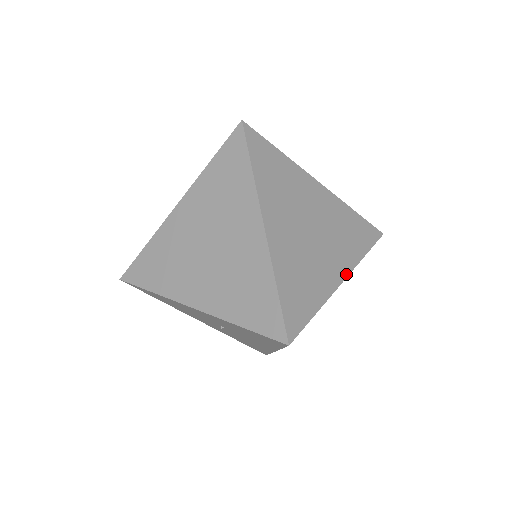
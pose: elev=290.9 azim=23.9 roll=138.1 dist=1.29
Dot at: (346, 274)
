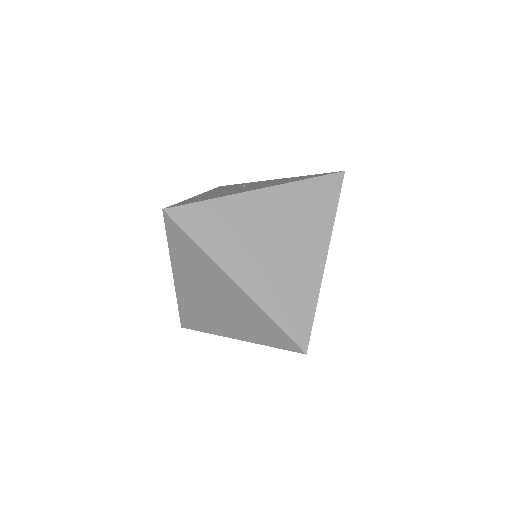
Dot at: (326, 250)
